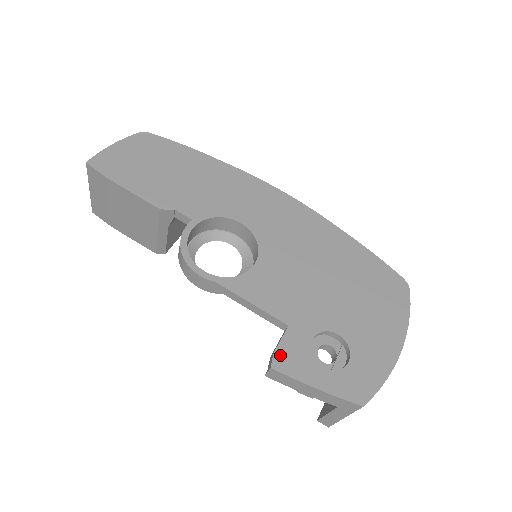
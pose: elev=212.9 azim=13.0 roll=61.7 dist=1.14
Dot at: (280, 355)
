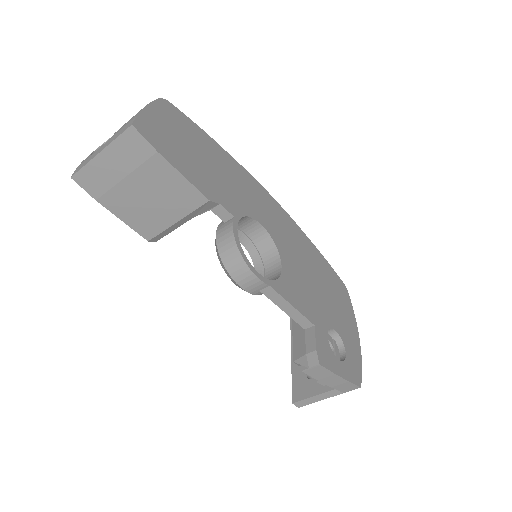
Dot at: (320, 352)
